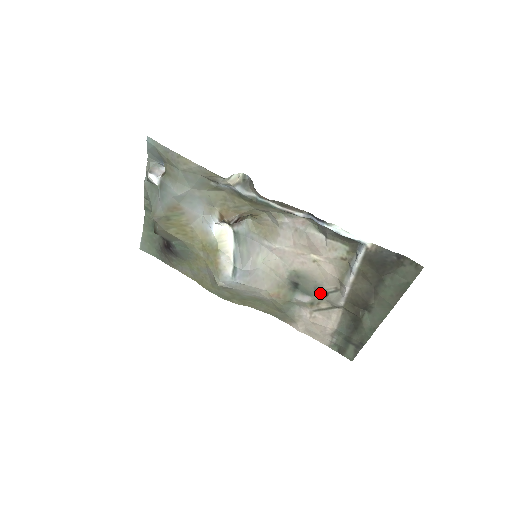
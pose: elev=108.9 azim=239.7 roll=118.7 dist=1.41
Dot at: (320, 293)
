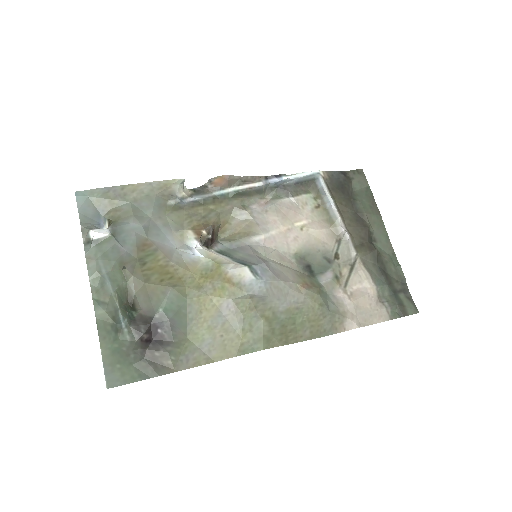
Dot at: (332, 260)
